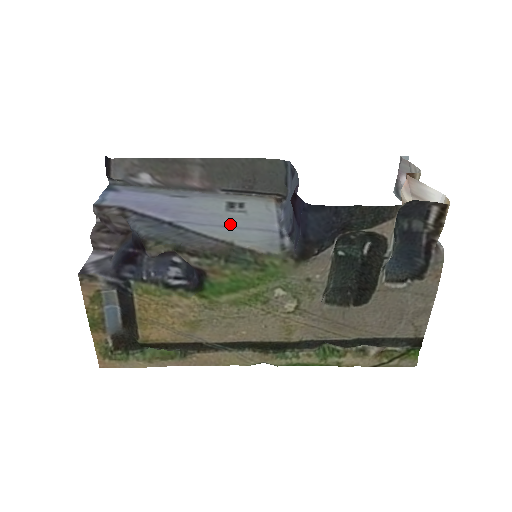
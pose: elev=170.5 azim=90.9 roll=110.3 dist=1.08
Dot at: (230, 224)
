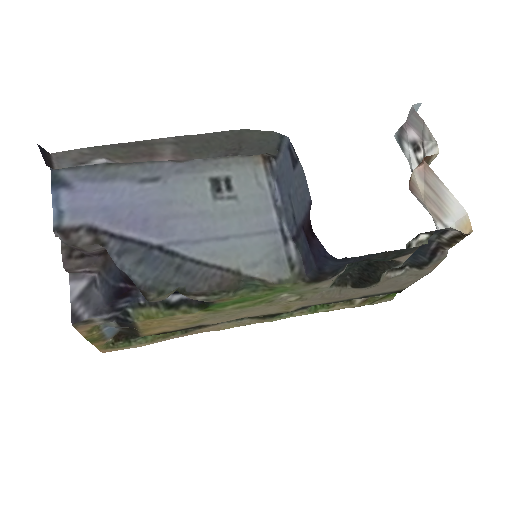
Dot at: (227, 232)
